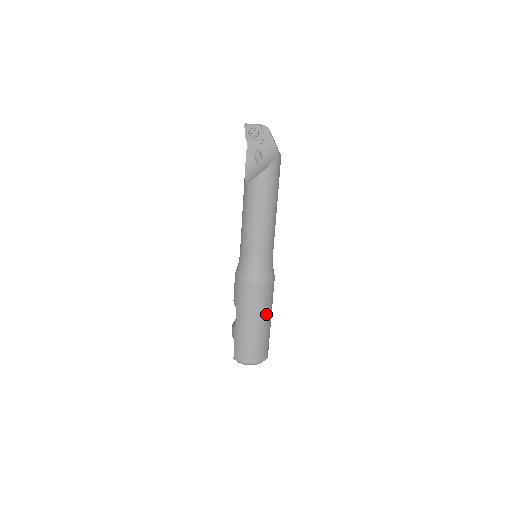
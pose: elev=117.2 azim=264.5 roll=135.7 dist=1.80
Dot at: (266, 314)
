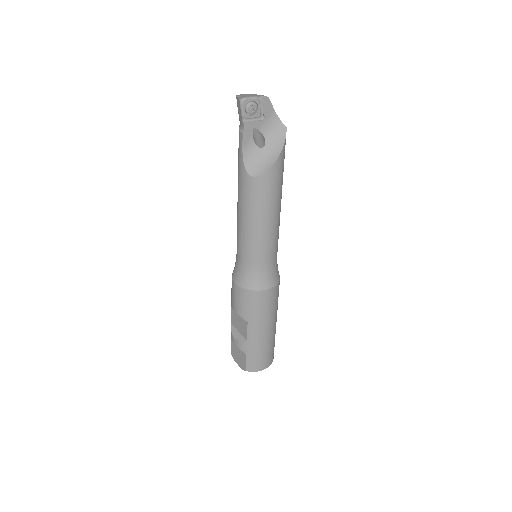
Dot at: occluded
